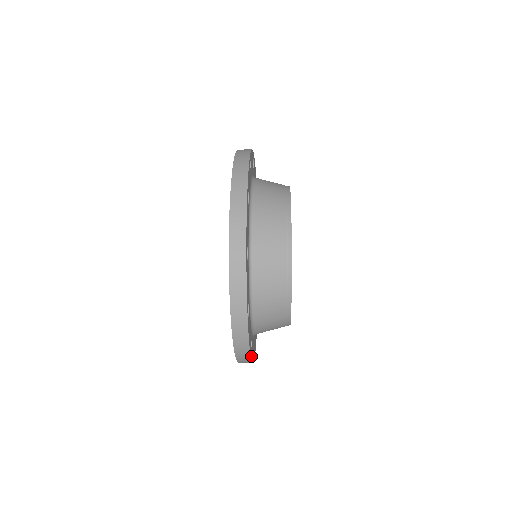
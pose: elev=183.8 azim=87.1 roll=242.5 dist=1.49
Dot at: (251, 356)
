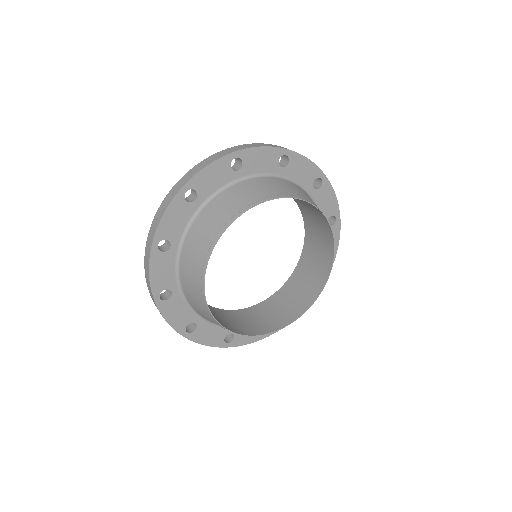
Dot at: (161, 306)
